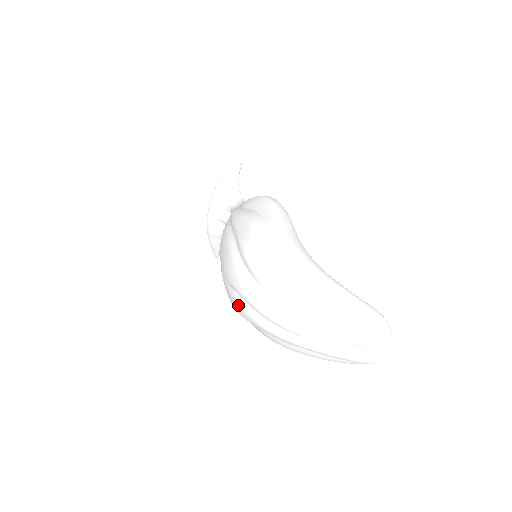
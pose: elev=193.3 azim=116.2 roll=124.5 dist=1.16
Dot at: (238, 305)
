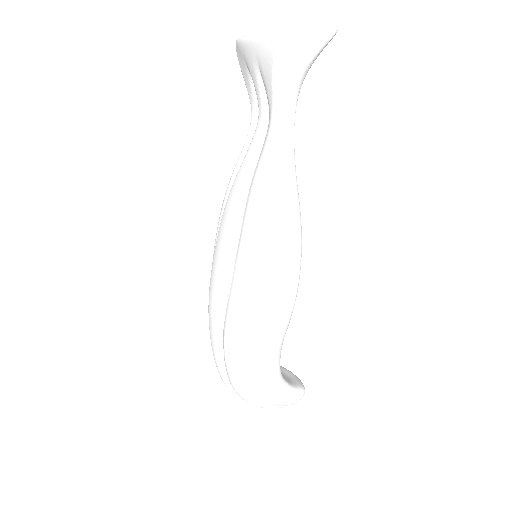
Dot at: occluded
